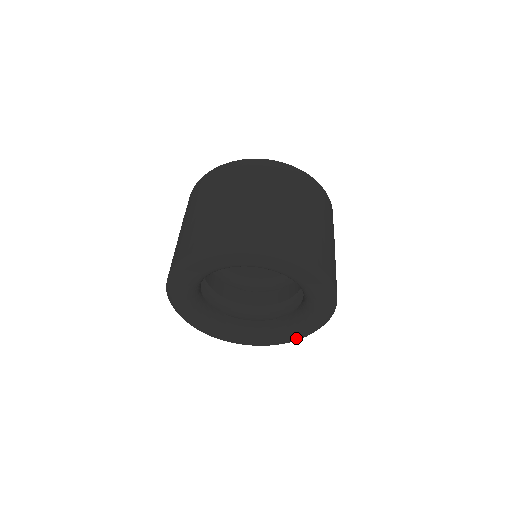
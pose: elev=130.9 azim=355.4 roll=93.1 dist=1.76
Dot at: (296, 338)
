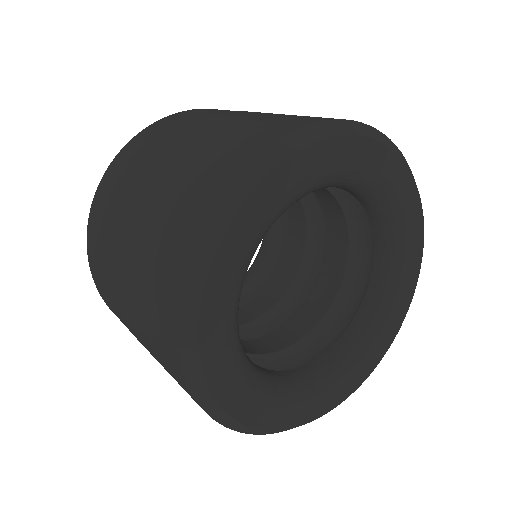
Dot at: (355, 385)
